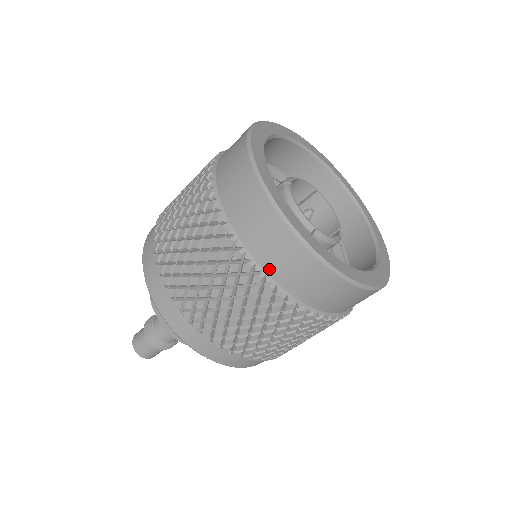
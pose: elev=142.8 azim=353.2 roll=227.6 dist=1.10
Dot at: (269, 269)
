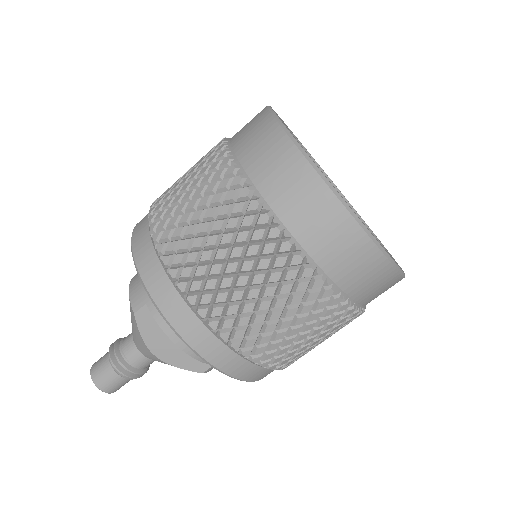
Dot at: (299, 235)
